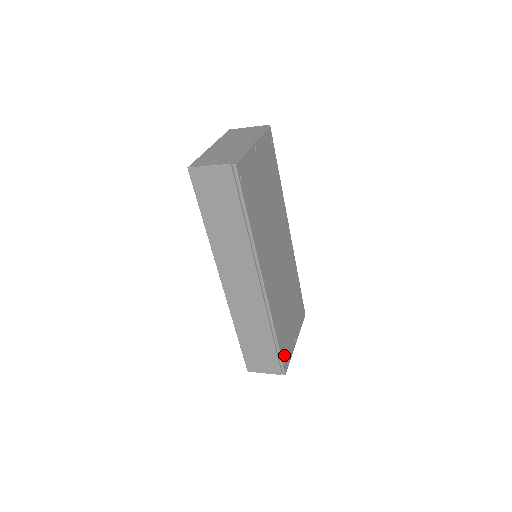
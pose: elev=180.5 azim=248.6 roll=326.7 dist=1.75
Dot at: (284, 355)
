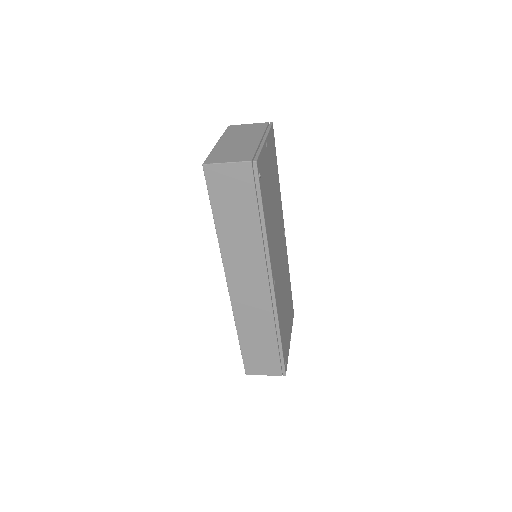
Dot at: (285, 356)
